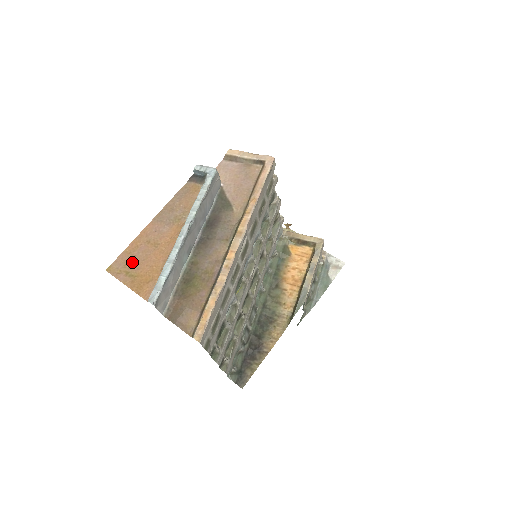
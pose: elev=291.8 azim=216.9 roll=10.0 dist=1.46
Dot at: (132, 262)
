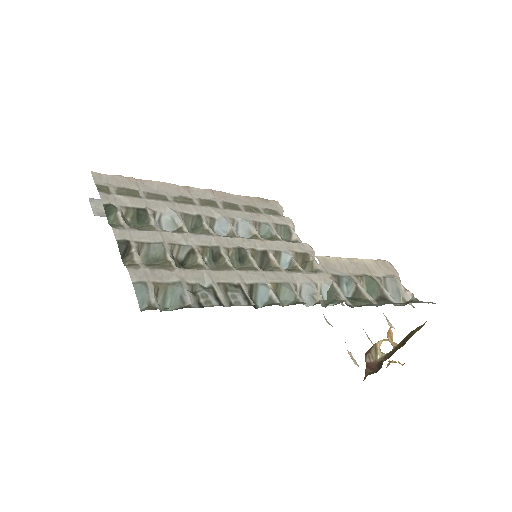
Dot at: occluded
